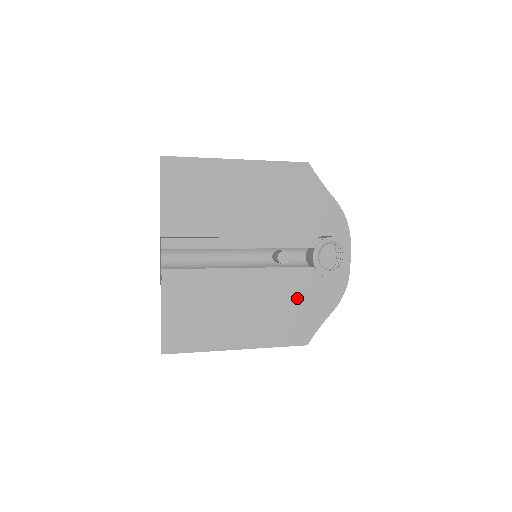
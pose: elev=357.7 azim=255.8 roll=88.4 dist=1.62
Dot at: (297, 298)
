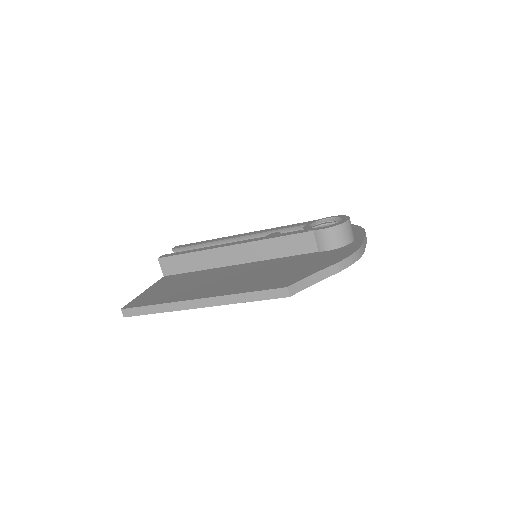
Dot at: (288, 265)
